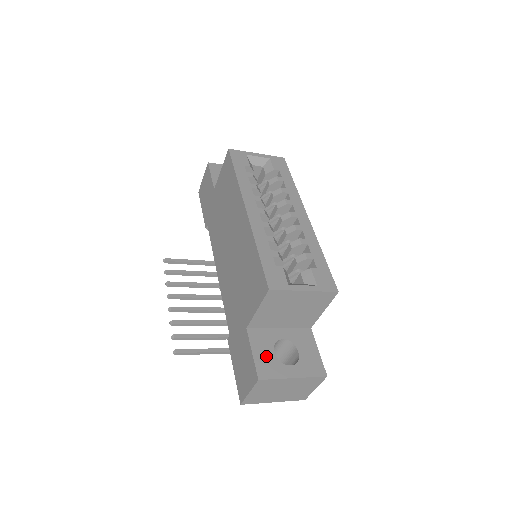
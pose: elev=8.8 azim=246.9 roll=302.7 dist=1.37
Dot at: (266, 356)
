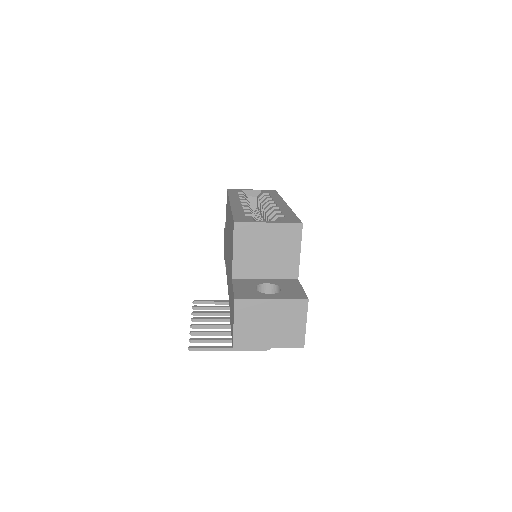
Dot at: (246, 289)
